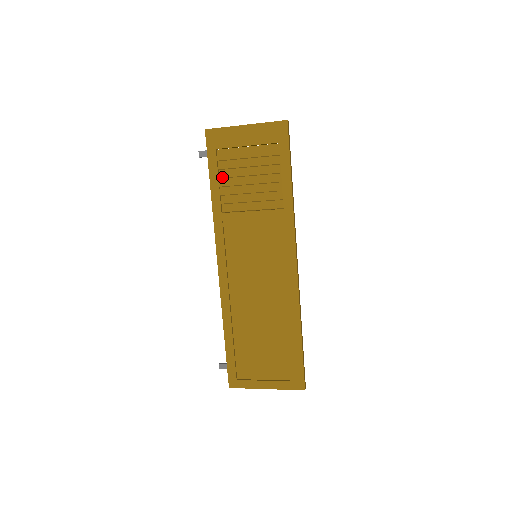
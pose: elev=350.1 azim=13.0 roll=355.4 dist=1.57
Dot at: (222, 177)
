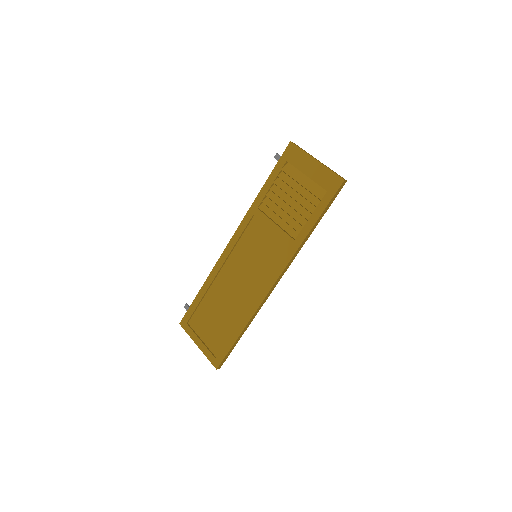
Dot at: (276, 184)
